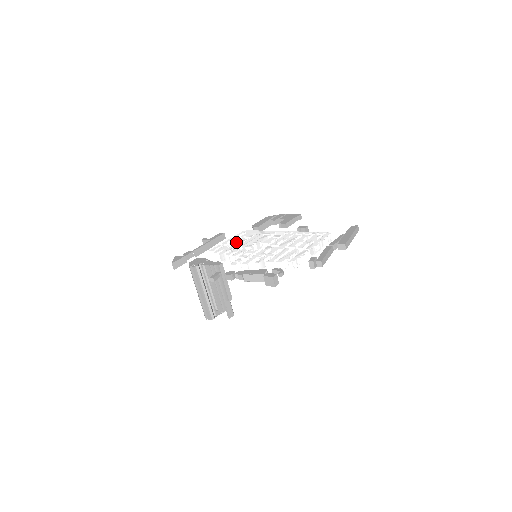
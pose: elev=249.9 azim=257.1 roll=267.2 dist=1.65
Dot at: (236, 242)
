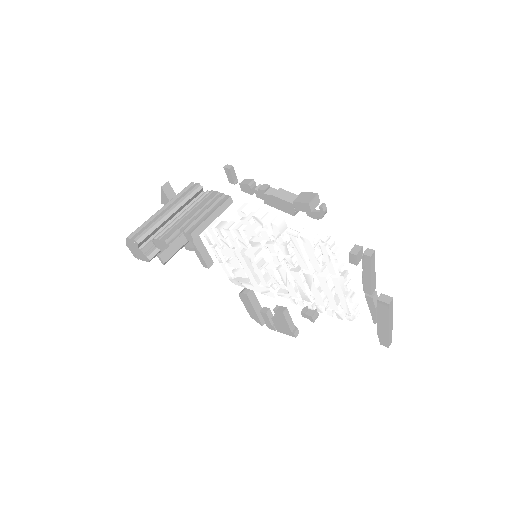
Dot at: occluded
